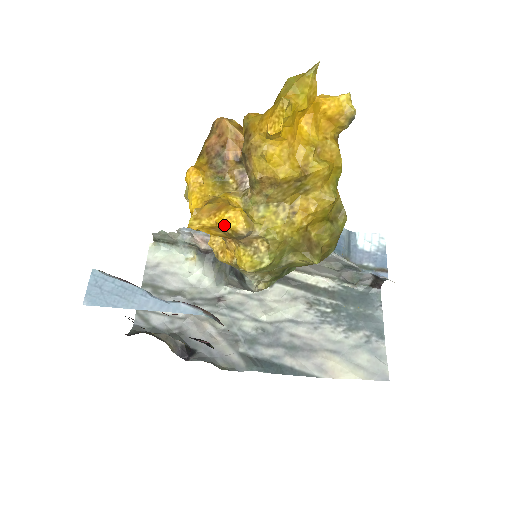
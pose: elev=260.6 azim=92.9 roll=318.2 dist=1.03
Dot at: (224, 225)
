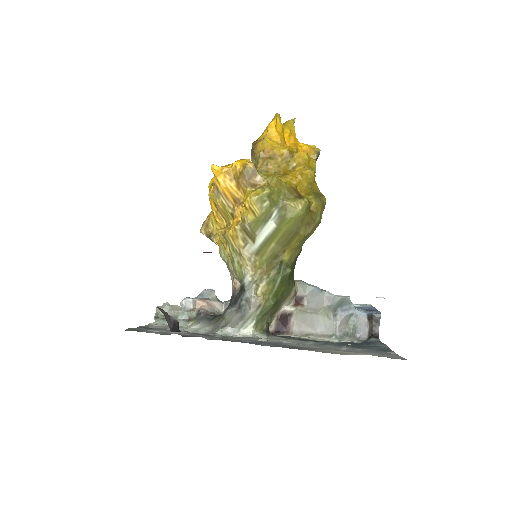
Dot at: (238, 163)
